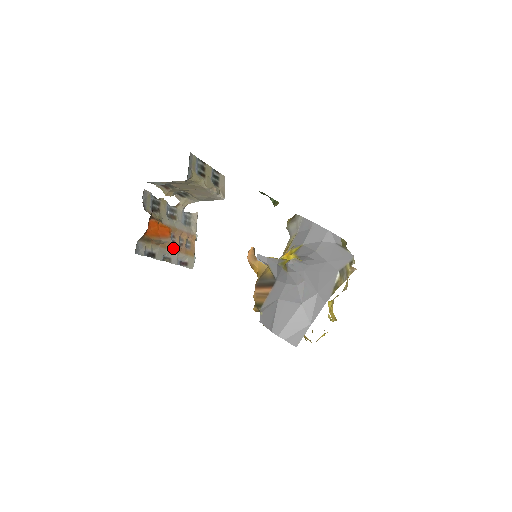
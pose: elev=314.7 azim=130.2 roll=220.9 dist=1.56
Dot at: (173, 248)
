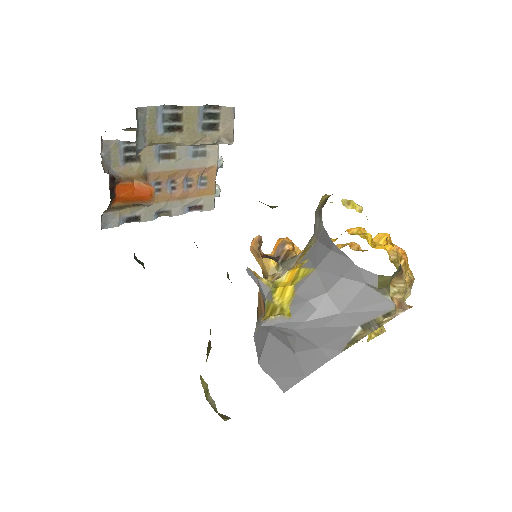
Dot at: (173, 197)
